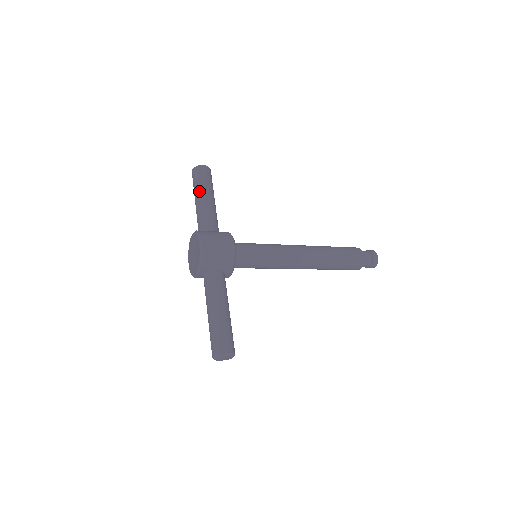
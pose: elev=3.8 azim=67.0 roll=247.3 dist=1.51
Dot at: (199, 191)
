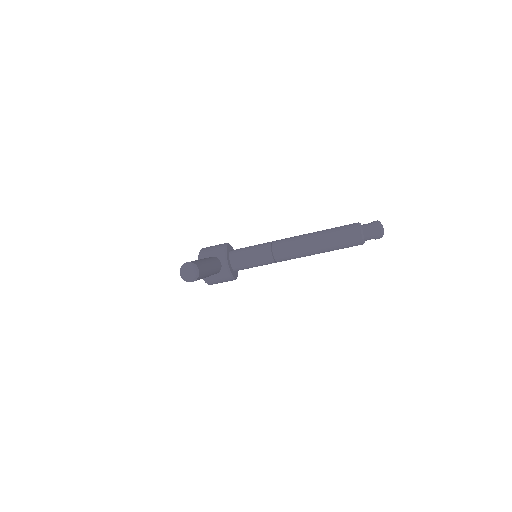
Dot at: occluded
